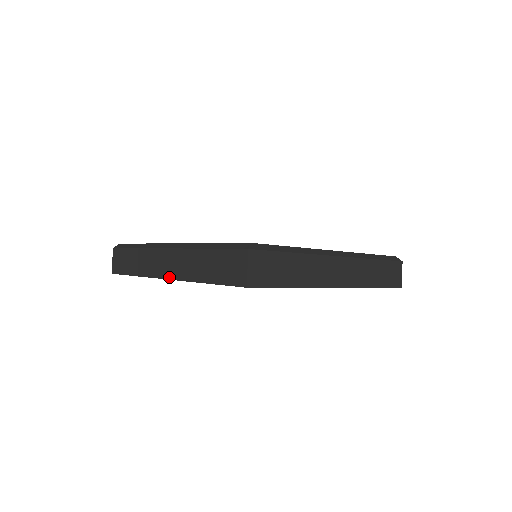
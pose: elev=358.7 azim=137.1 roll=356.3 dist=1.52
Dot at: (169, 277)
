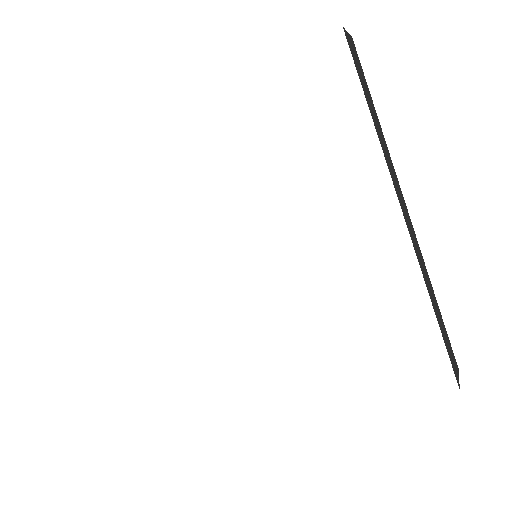
Dot at: occluded
